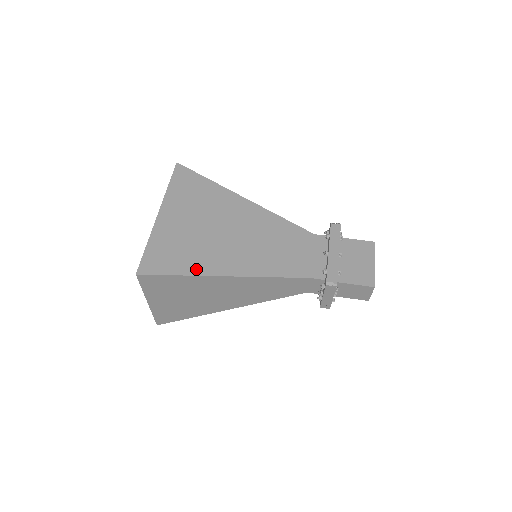
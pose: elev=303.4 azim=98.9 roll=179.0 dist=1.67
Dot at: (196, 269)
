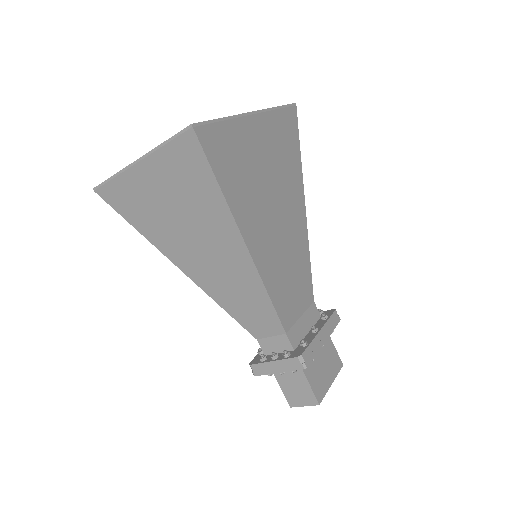
Dot at: (233, 199)
